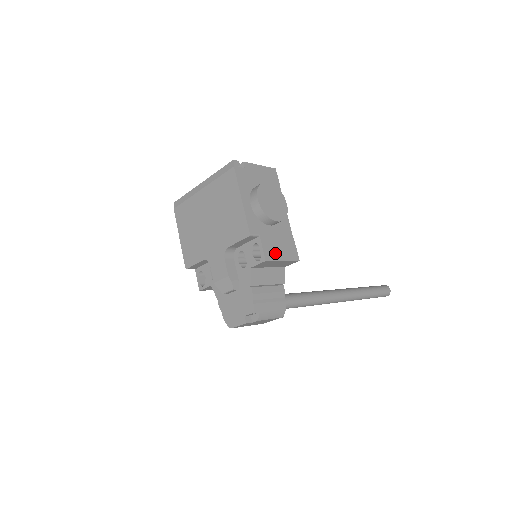
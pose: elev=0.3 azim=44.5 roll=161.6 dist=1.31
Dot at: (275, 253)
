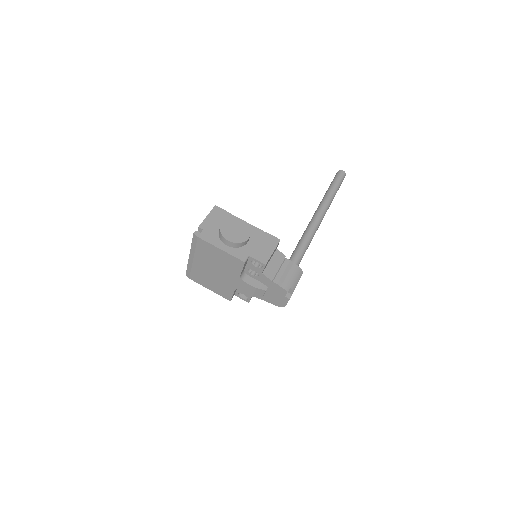
Dot at: (265, 254)
